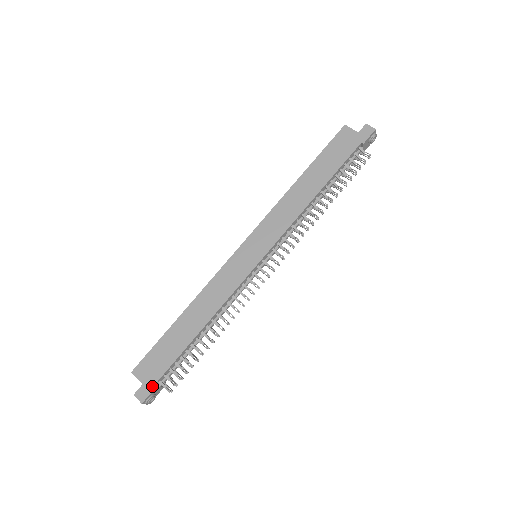
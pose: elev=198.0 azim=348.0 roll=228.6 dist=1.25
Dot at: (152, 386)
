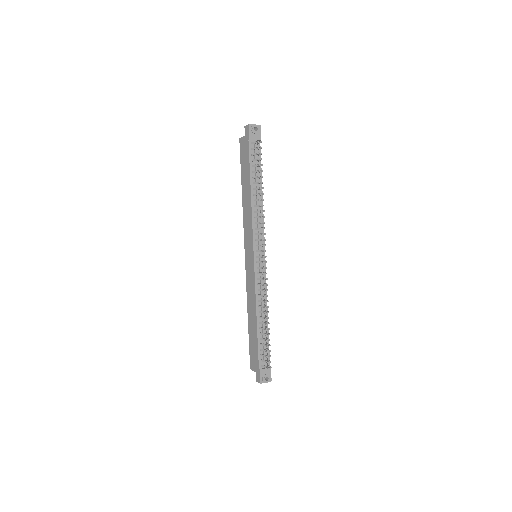
Dot at: (258, 371)
